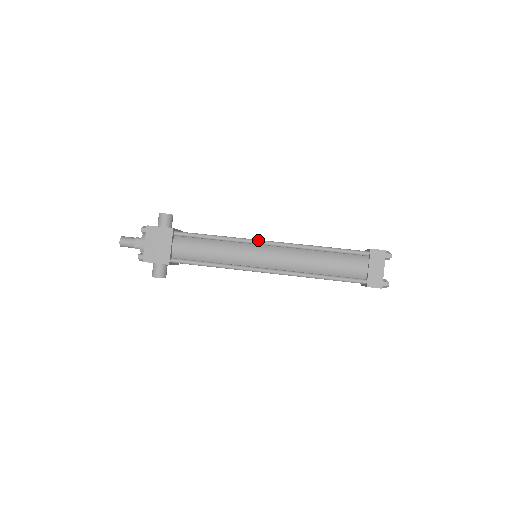
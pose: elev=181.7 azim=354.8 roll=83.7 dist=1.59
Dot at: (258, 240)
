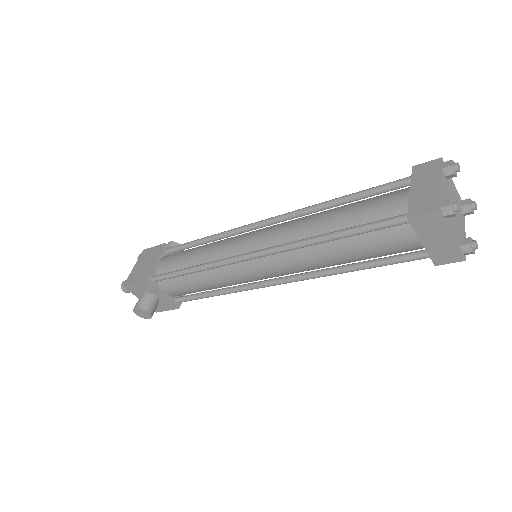
Dot at: (251, 223)
